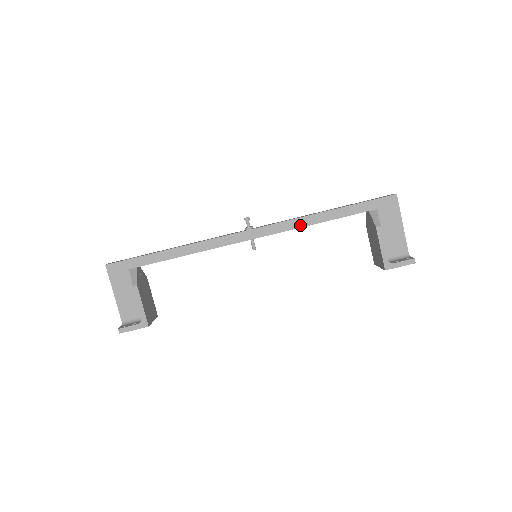
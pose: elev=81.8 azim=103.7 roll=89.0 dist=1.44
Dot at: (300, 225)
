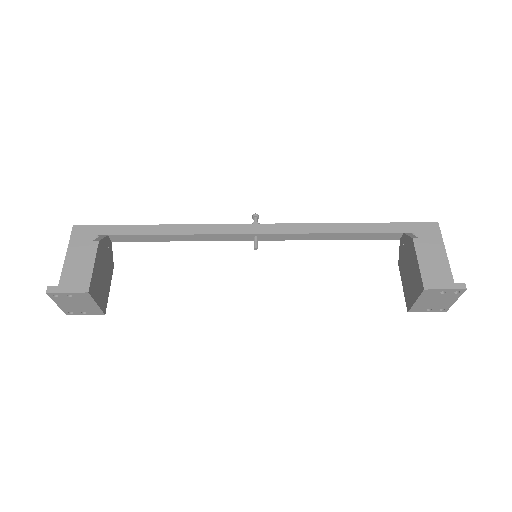
Dot at: (318, 231)
